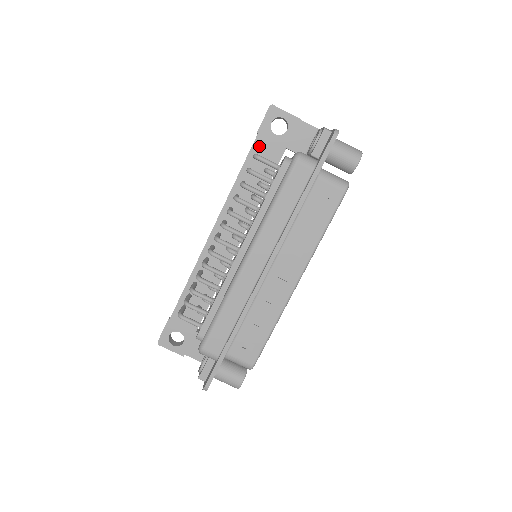
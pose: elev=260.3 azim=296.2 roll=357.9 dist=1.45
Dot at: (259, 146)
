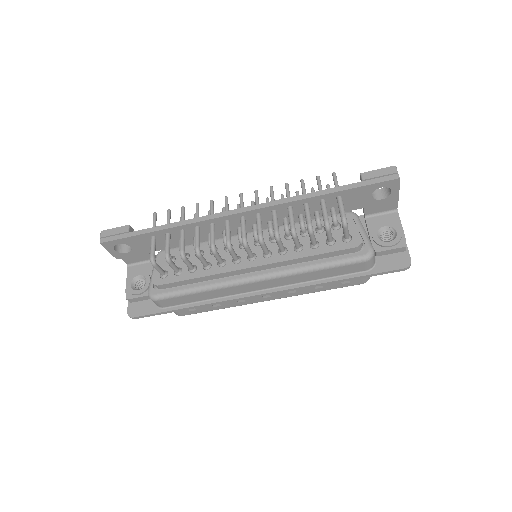
Dot at: (351, 193)
